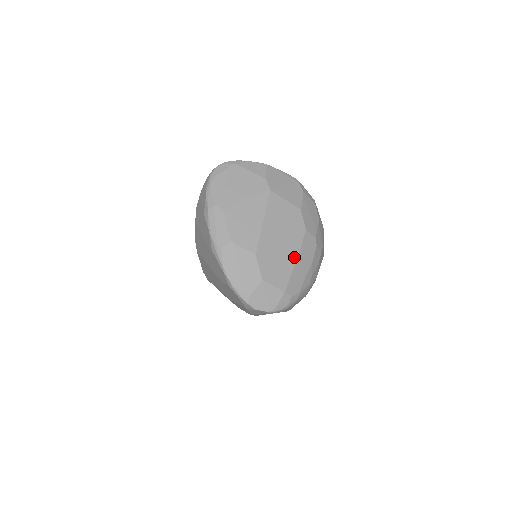
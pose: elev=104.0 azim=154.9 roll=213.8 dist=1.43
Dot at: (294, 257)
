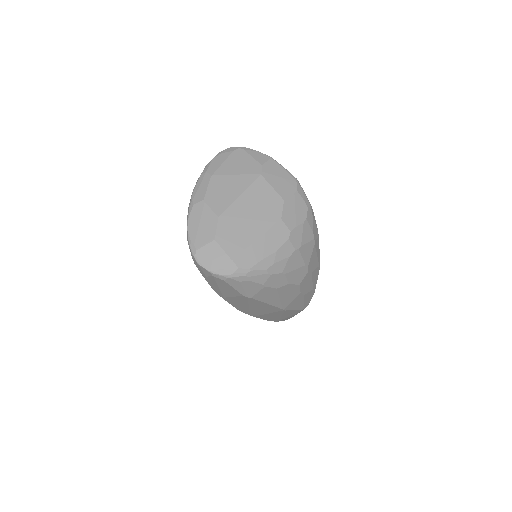
Dot at: (257, 235)
